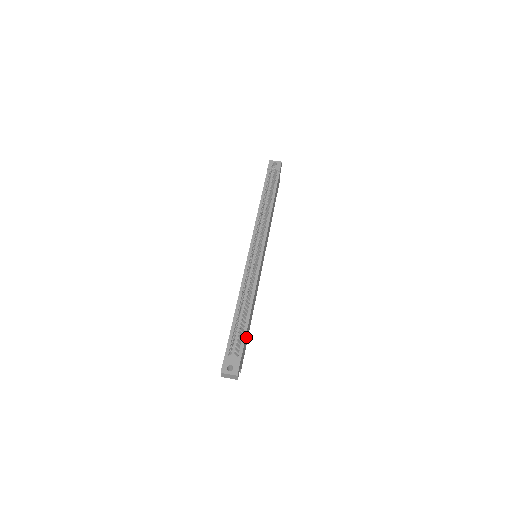
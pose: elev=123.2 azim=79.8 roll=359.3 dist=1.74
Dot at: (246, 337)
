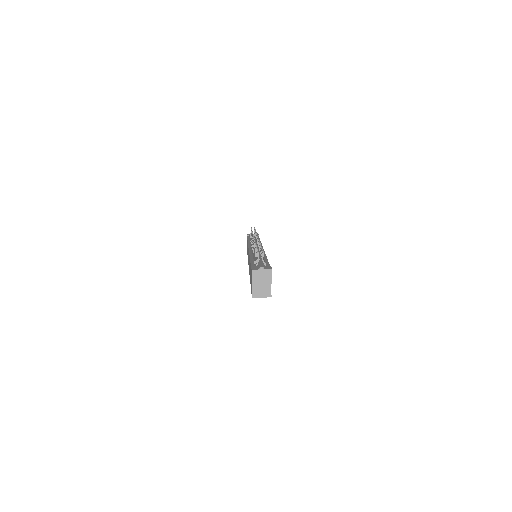
Dot at: occluded
